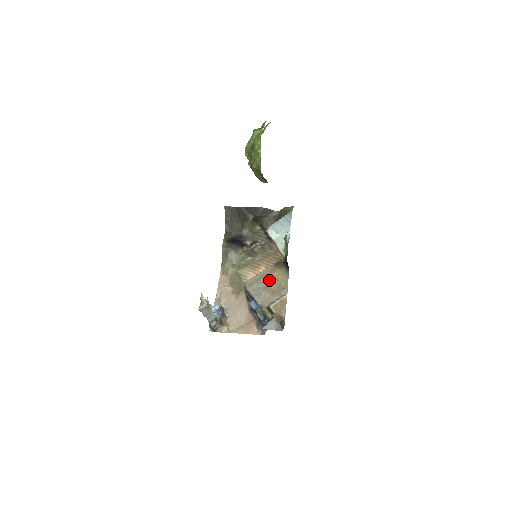
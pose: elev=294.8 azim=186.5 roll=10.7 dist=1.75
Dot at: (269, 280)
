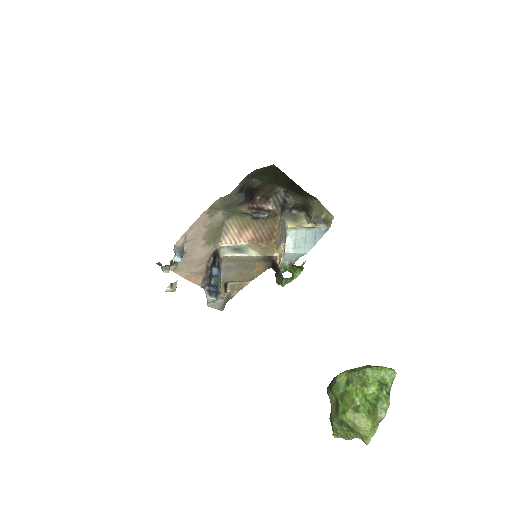
Dot at: (247, 265)
